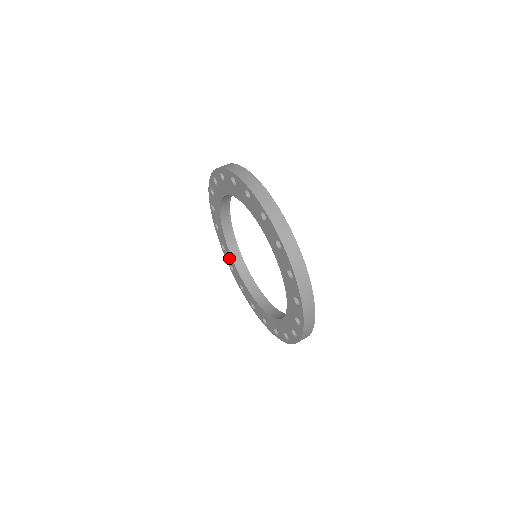
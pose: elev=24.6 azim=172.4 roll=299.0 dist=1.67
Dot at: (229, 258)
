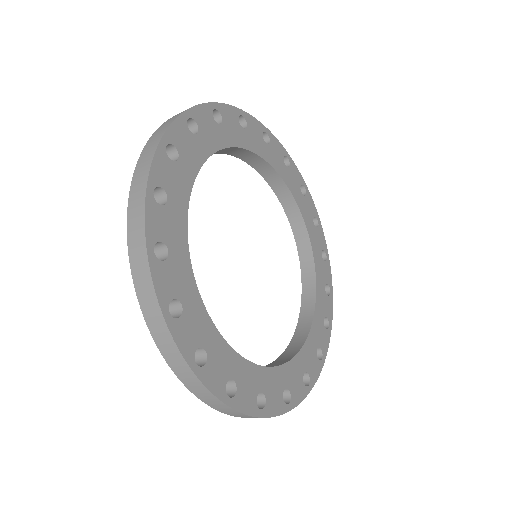
Dot at: occluded
